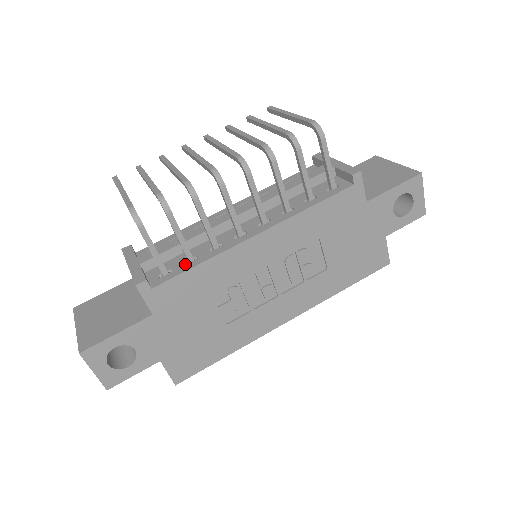
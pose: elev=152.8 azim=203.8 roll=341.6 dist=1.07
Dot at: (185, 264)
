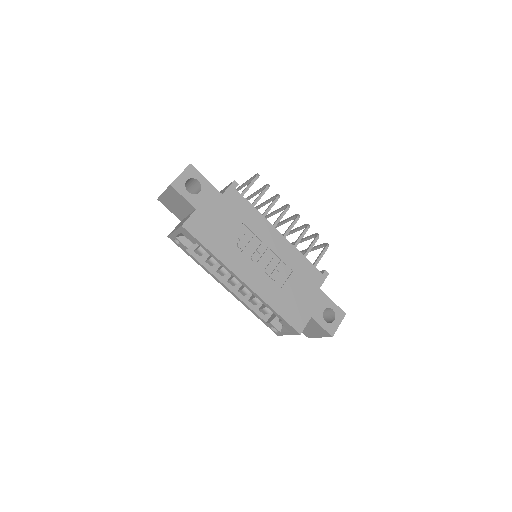
Dot at: occluded
